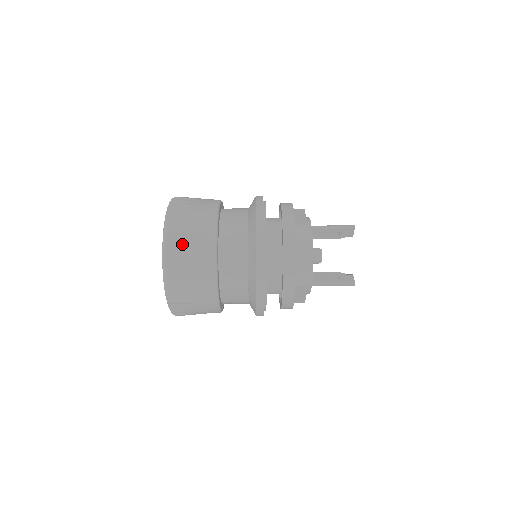
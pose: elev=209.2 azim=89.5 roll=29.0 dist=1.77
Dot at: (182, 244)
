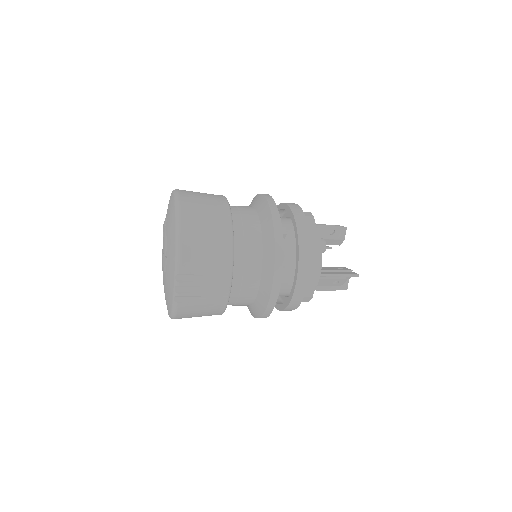
Dot at: (196, 208)
